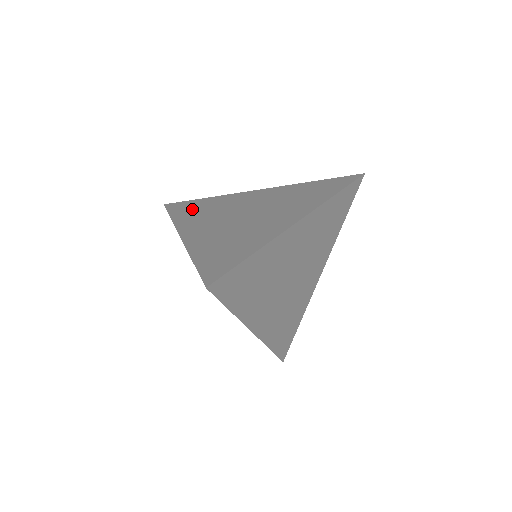
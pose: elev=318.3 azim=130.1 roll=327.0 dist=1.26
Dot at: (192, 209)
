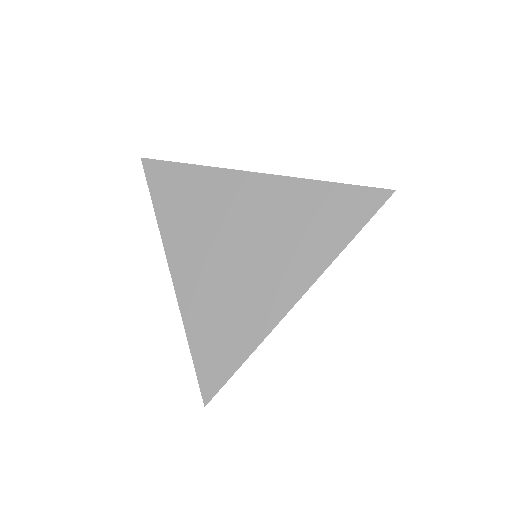
Dot at: (177, 197)
